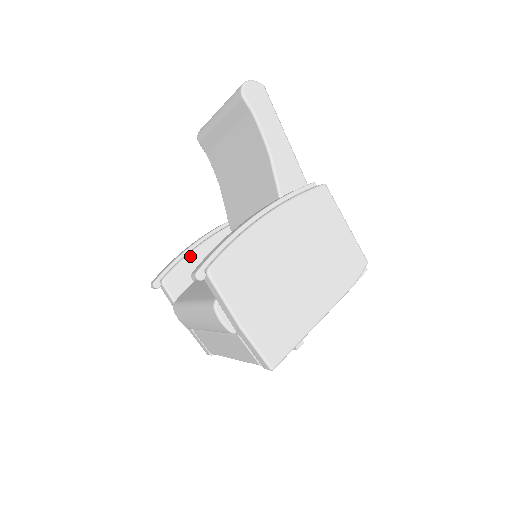
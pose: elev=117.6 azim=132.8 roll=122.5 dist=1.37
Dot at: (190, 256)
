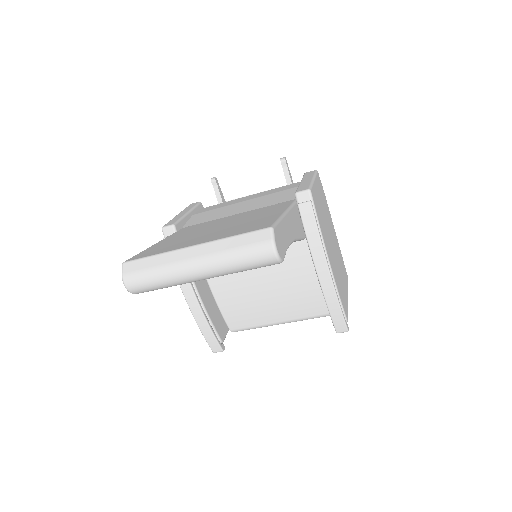
Dot at: (208, 314)
